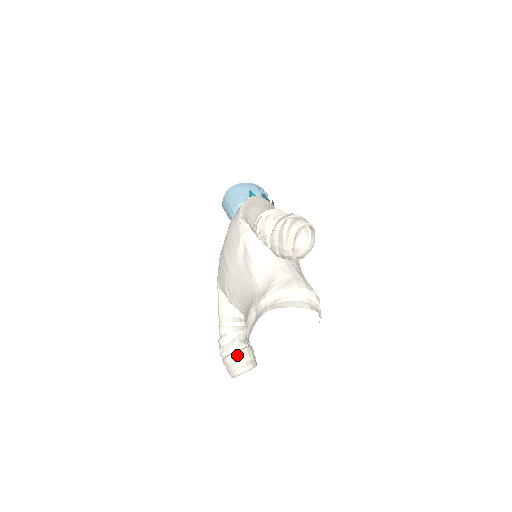
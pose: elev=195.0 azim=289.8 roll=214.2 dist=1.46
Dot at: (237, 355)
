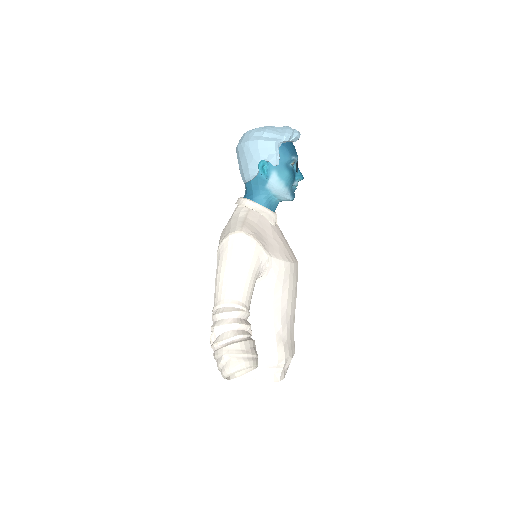
Dot at: occluded
